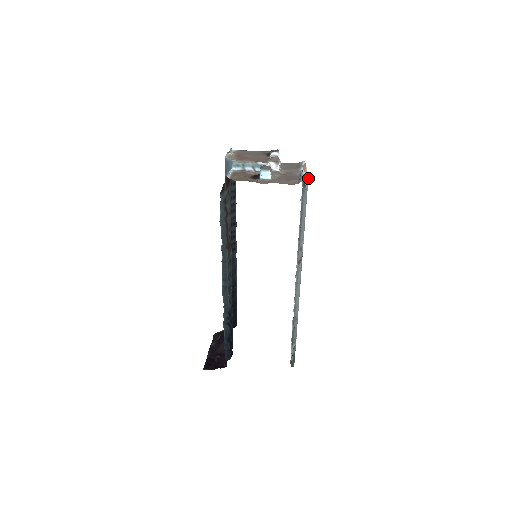
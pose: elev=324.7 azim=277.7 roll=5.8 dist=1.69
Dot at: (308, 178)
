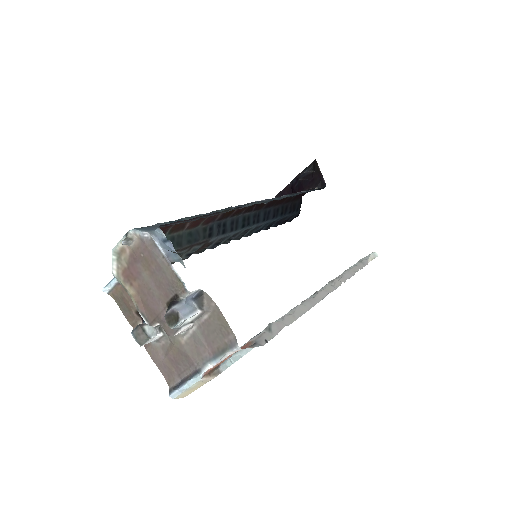
Dot at: (264, 343)
